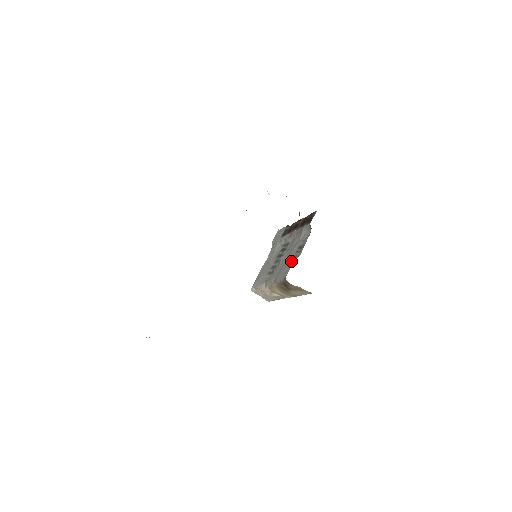
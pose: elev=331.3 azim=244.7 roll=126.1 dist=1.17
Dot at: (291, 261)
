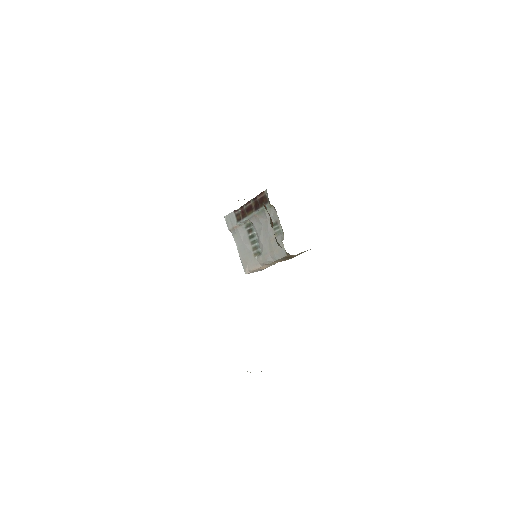
Dot at: (278, 239)
